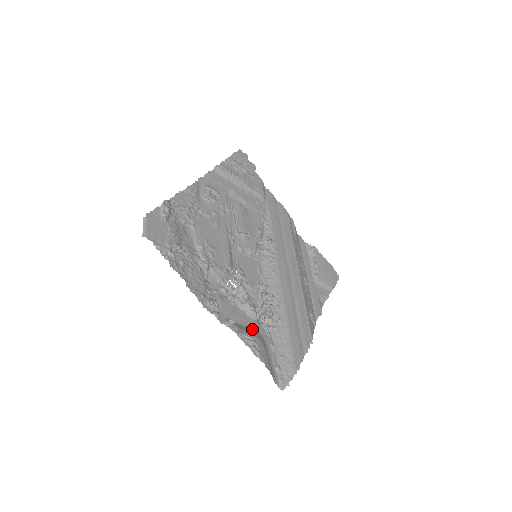
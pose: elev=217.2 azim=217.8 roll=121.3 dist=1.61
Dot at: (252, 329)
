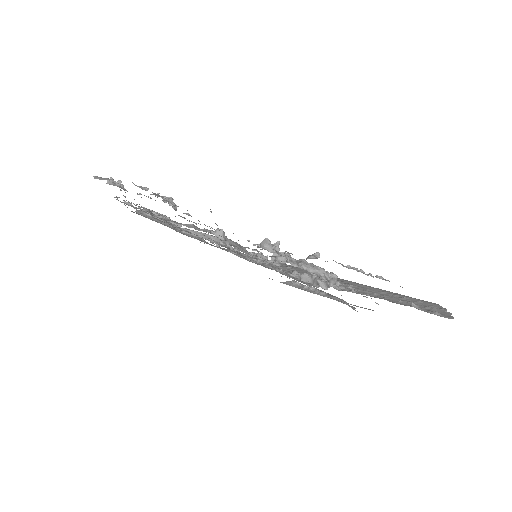
Dot at: occluded
